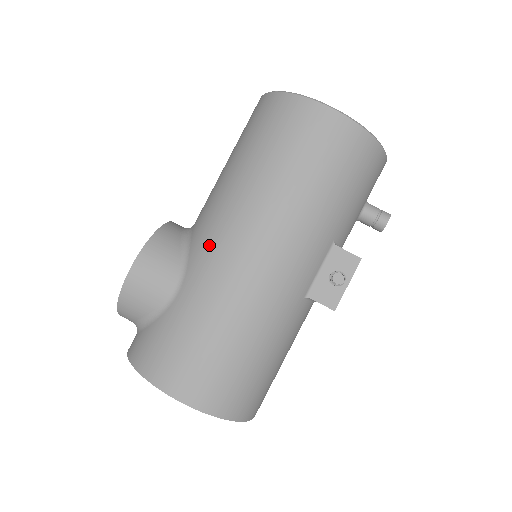
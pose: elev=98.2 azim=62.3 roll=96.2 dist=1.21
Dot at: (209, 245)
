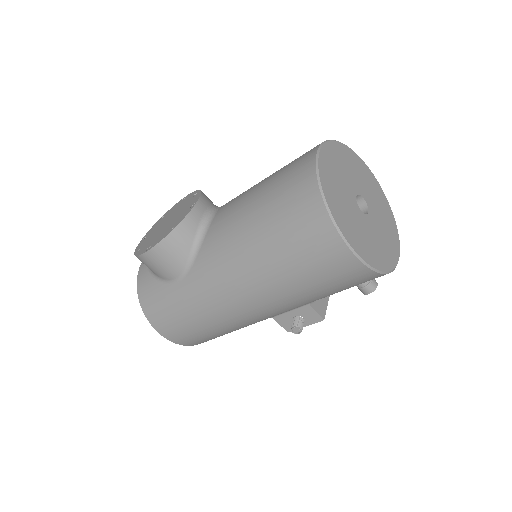
Dot at: (210, 273)
